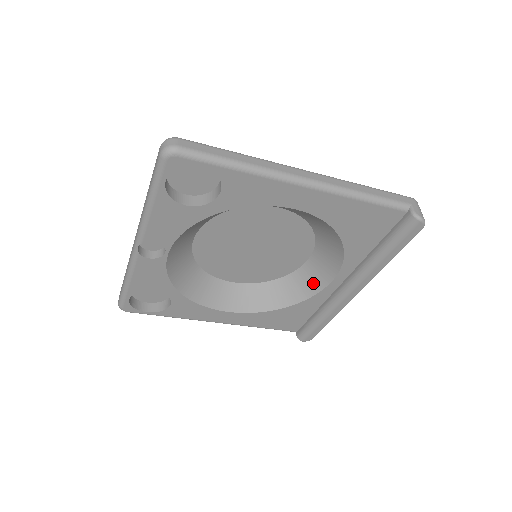
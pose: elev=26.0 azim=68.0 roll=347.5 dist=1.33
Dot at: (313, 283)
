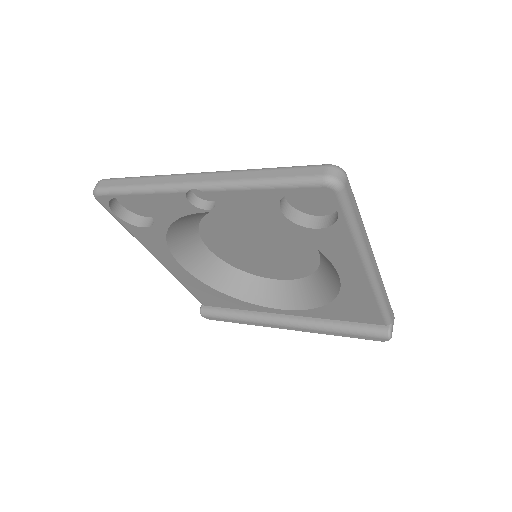
Dot at: (264, 297)
